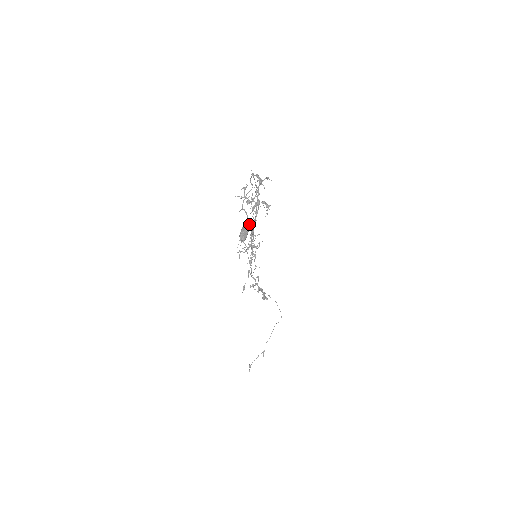
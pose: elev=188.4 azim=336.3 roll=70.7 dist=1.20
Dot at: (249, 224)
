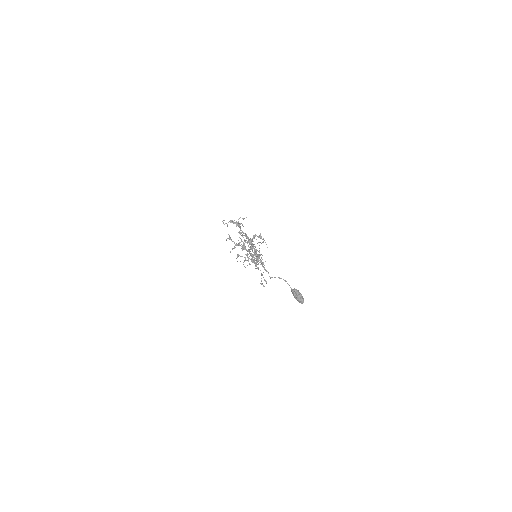
Dot at: (258, 261)
